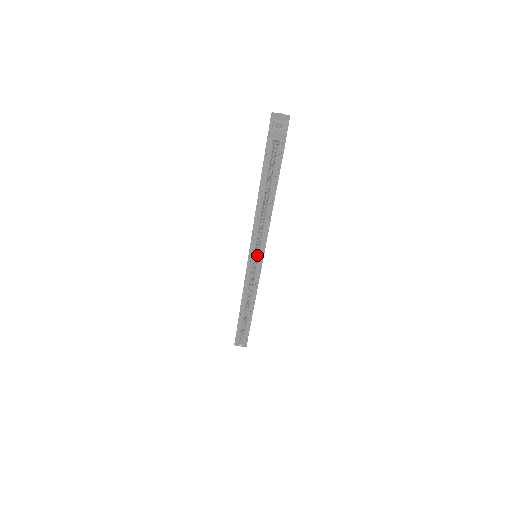
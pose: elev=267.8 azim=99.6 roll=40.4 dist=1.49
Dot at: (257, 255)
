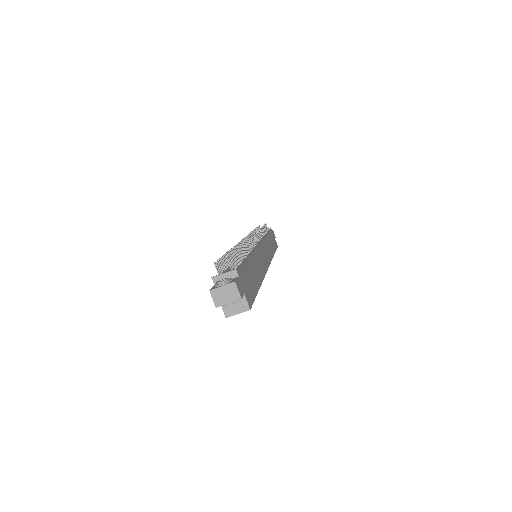
Dot at: occluded
